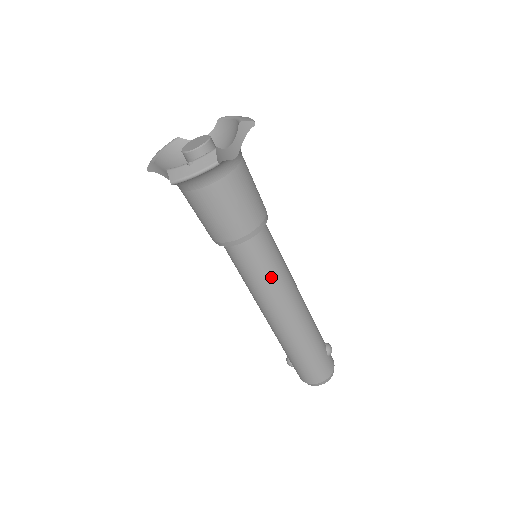
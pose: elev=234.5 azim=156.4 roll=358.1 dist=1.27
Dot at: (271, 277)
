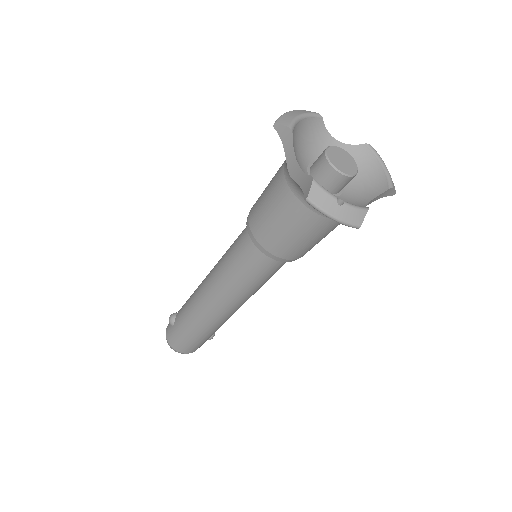
Dot at: (252, 286)
